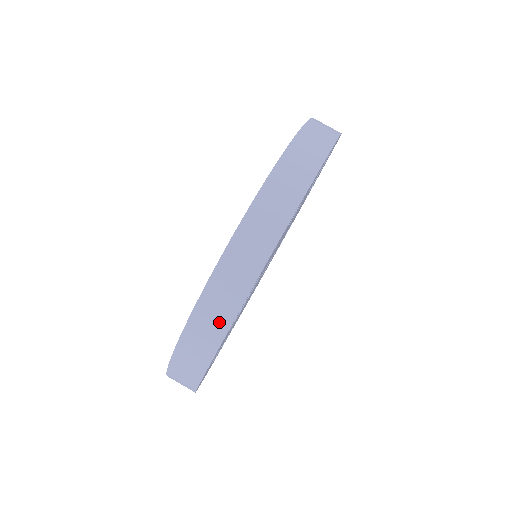
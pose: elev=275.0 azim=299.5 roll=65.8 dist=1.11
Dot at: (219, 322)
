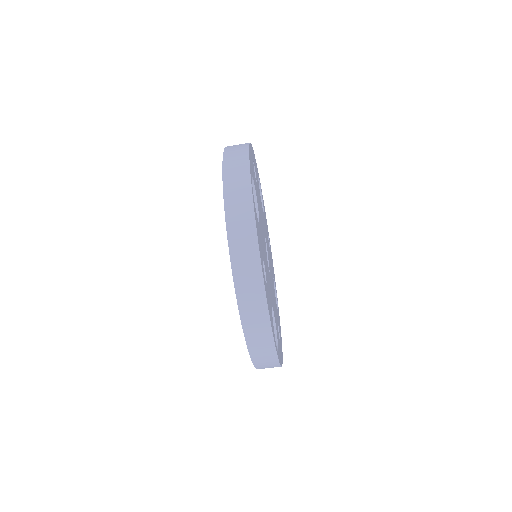
Dot at: (271, 361)
